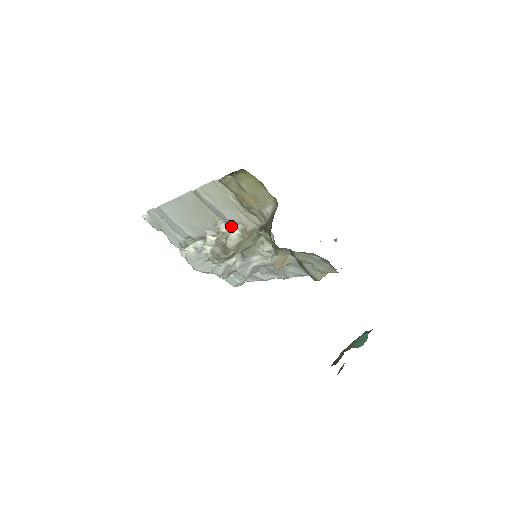
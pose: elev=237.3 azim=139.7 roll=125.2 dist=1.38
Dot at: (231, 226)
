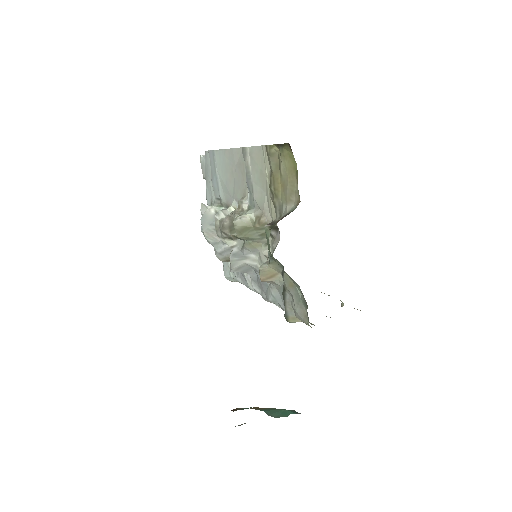
Dot at: (253, 207)
